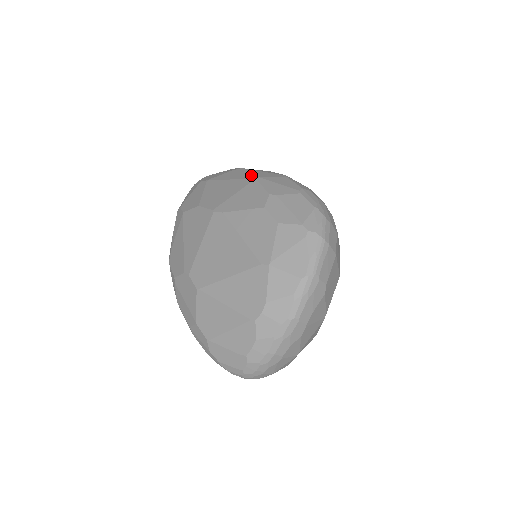
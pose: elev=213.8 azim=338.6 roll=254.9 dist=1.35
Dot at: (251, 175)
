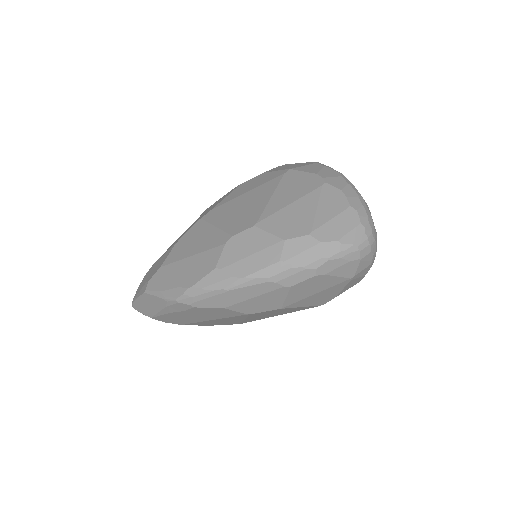
Dot at: occluded
